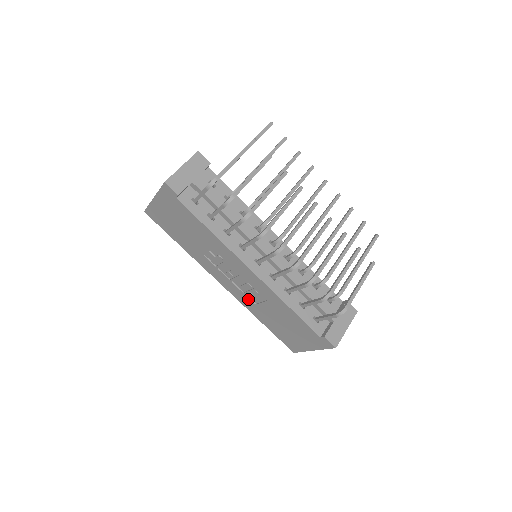
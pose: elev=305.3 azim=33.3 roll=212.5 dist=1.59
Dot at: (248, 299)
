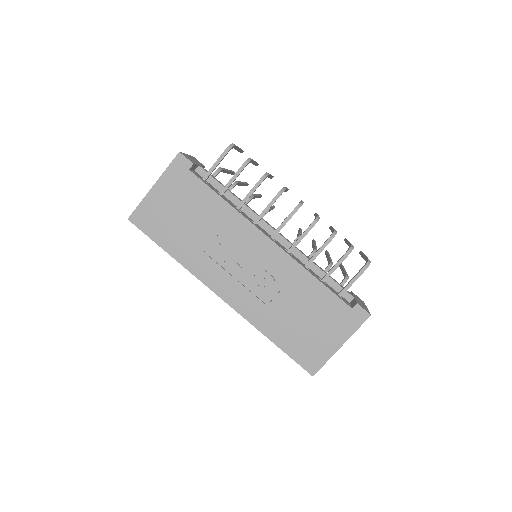
Dot at: (257, 301)
